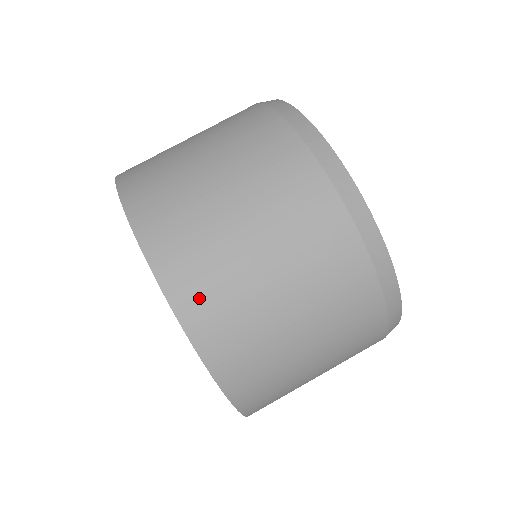
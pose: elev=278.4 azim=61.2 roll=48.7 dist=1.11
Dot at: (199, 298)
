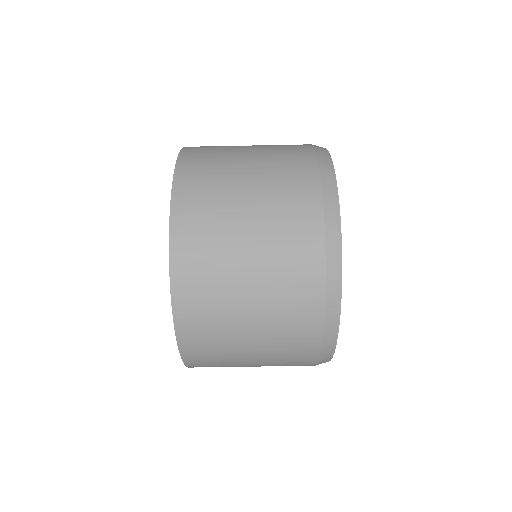
Dot at: (194, 315)
